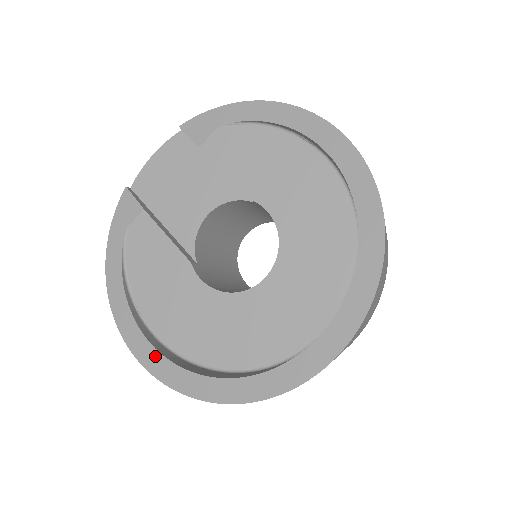
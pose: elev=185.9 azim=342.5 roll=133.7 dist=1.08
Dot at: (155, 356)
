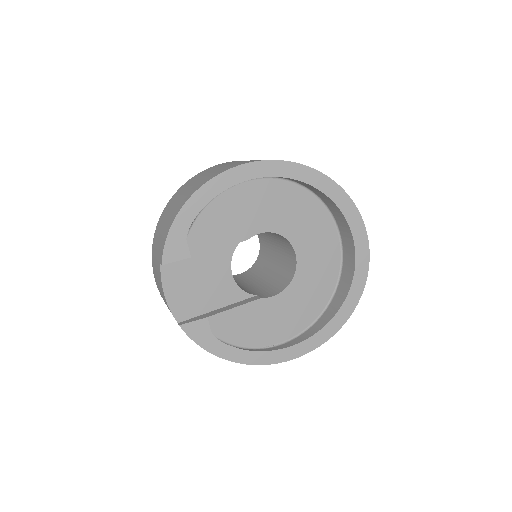
Dot at: (307, 343)
